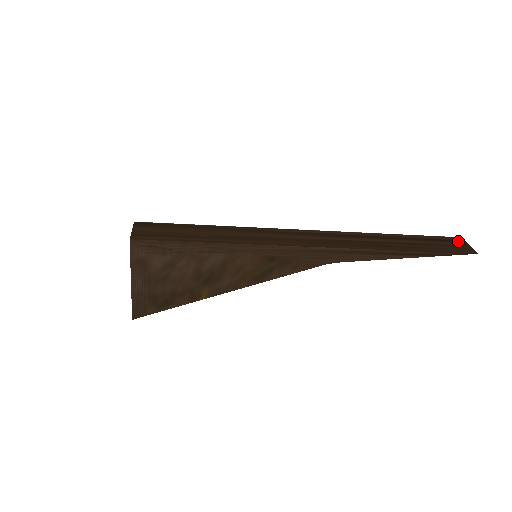
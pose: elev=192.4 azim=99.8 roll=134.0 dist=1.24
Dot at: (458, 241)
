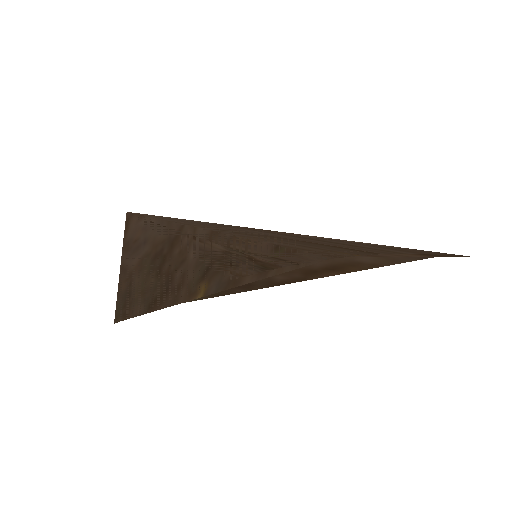
Dot at: occluded
